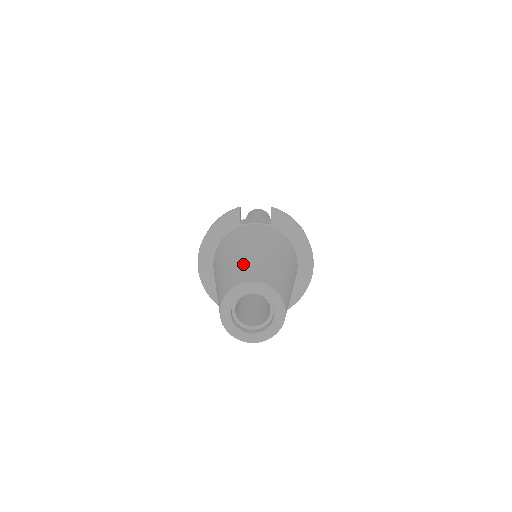
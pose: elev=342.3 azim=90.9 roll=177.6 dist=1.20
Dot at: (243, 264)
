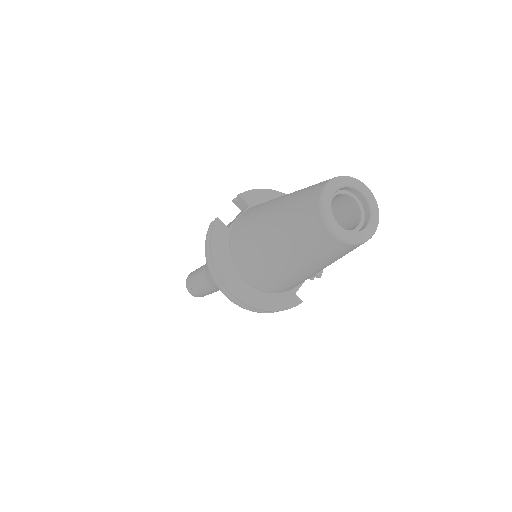
Dot at: (293, 202)
